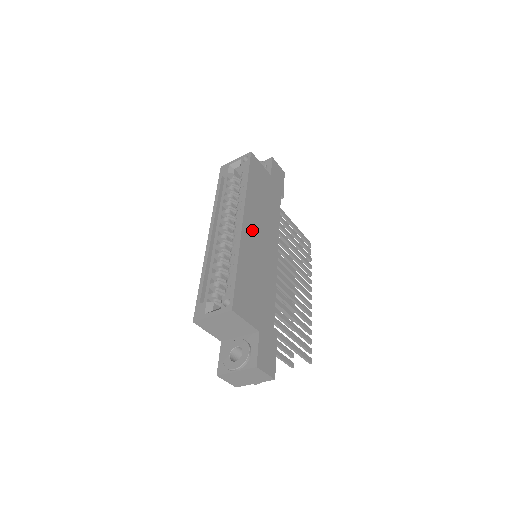
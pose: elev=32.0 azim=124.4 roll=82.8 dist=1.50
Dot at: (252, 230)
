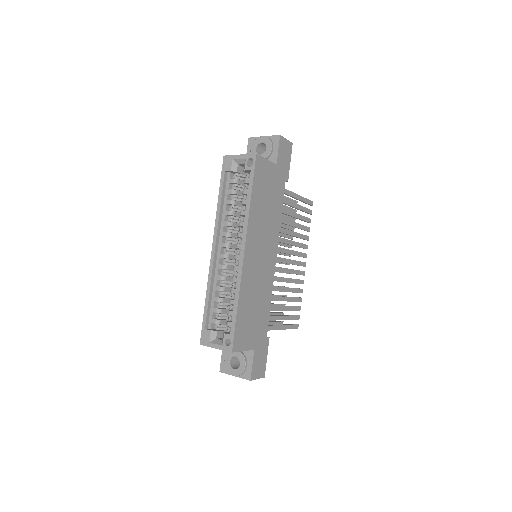
Dot at: (253, 255)
